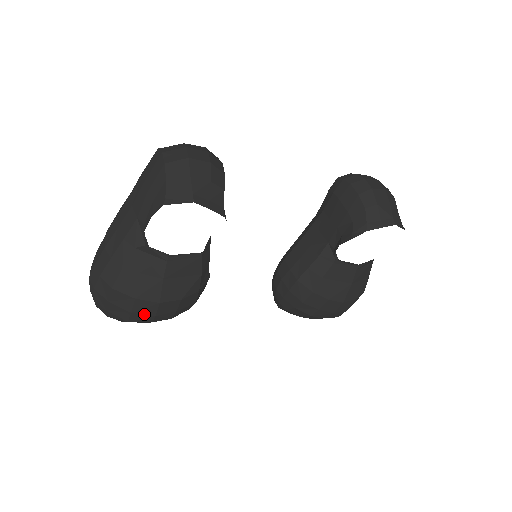
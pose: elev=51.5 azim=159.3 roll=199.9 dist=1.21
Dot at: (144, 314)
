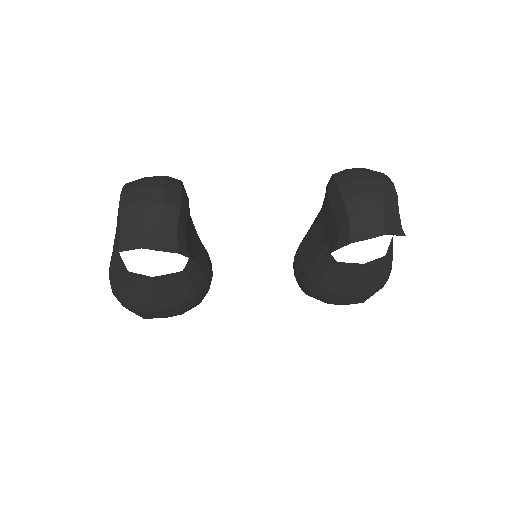
Dot at: (152, 316)
